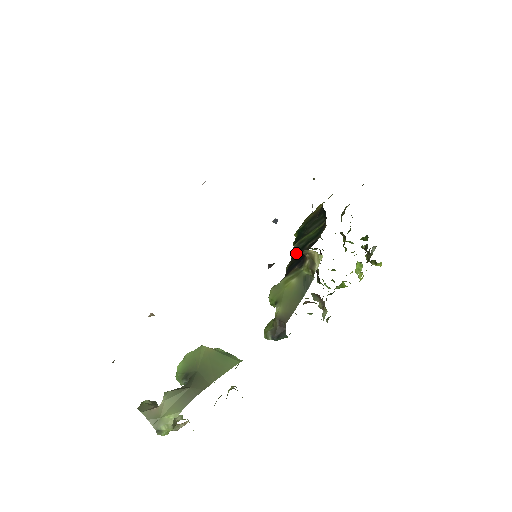
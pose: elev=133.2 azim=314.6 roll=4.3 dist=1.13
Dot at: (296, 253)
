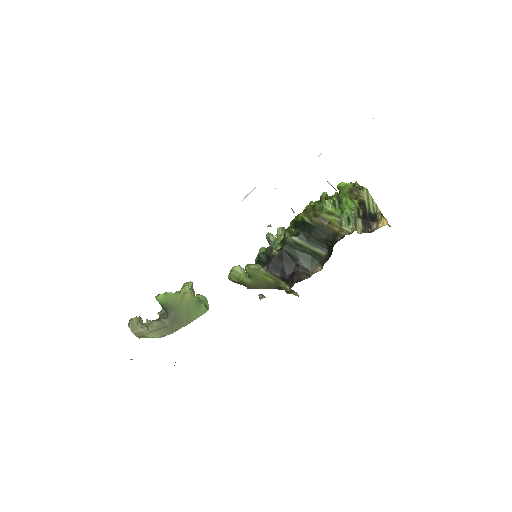
Dot at: (288, 252)
